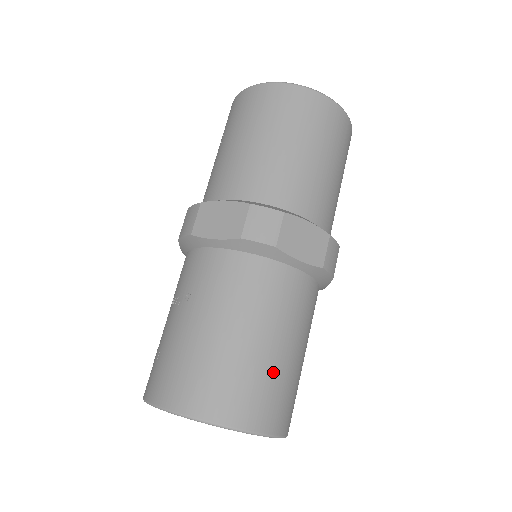
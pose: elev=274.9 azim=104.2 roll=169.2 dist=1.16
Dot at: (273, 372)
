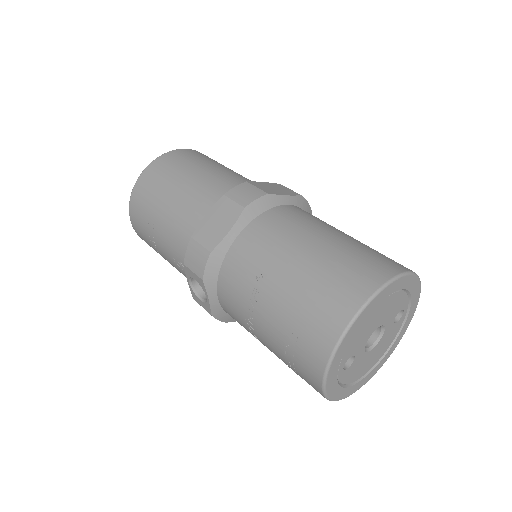
Dot at: (362, 245)
